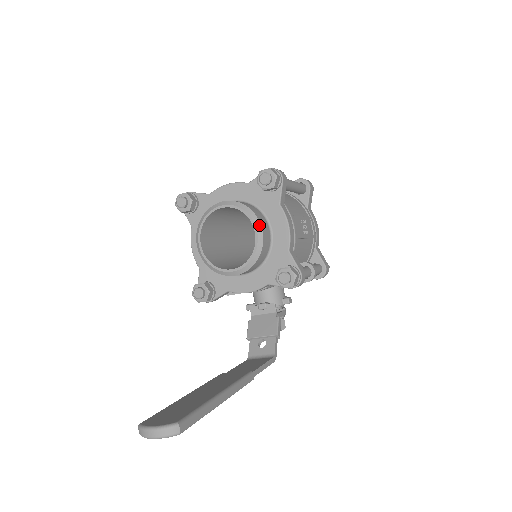
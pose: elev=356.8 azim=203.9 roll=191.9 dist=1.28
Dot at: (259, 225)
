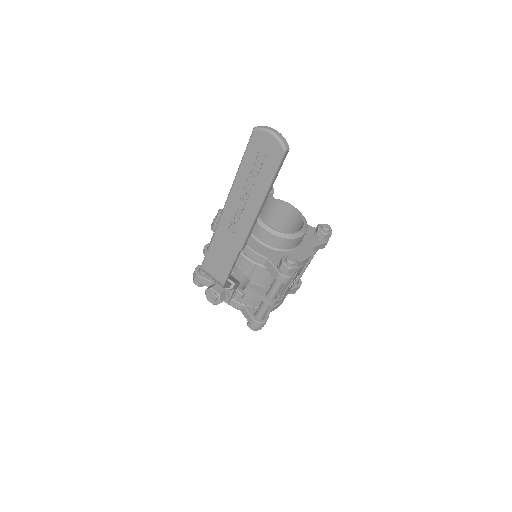
Dot at: (305, 231)
